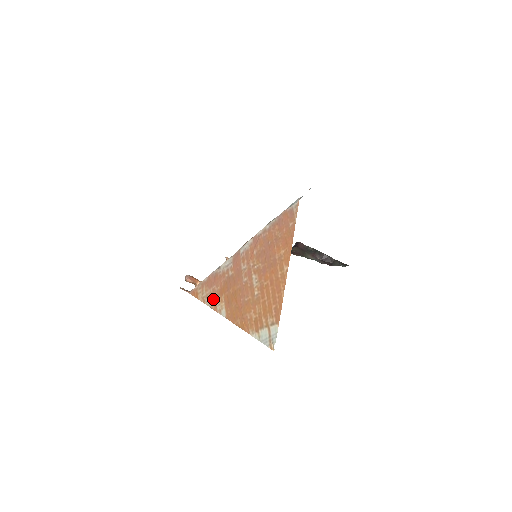
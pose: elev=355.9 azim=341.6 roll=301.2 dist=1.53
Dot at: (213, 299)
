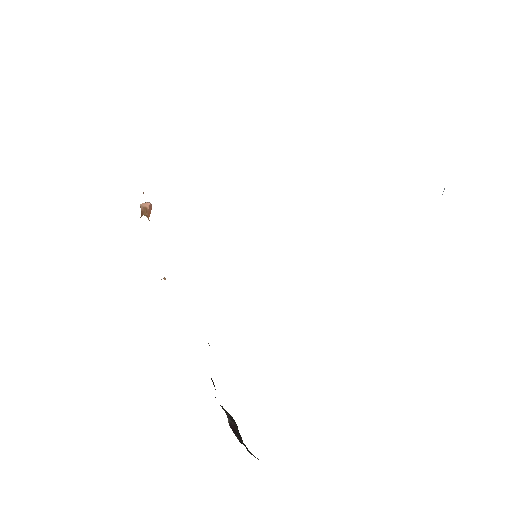
Dot at: occluded
